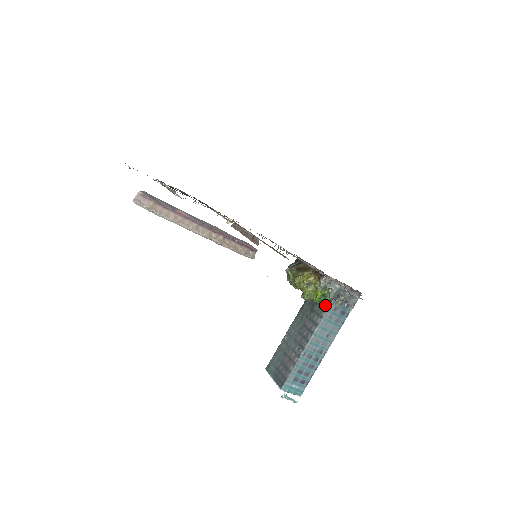
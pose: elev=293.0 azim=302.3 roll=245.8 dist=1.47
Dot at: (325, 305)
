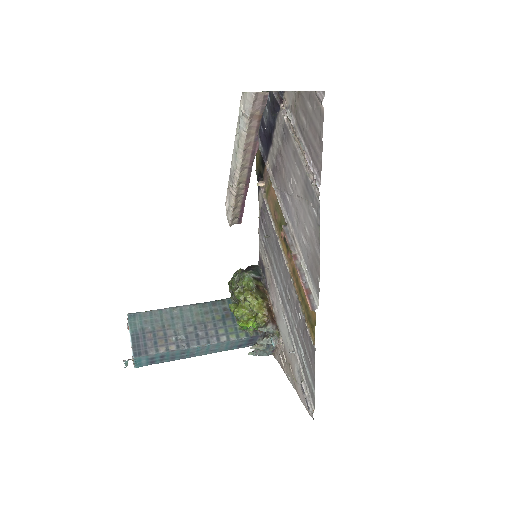
Dot at: (240, 332)
